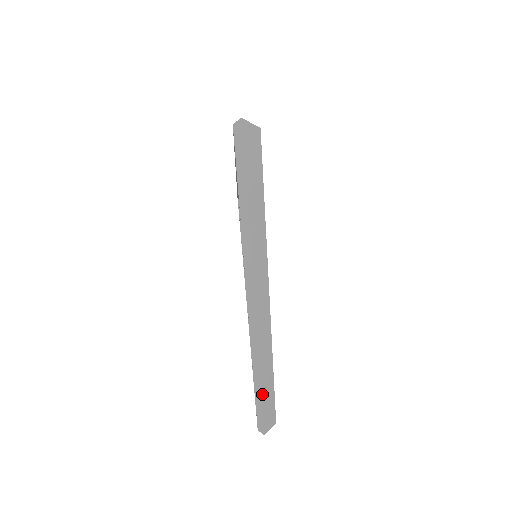
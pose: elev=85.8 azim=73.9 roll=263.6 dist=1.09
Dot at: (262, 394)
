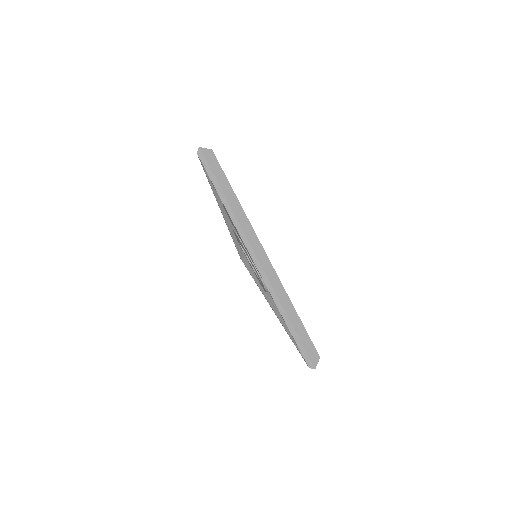
Dot at: (296, 330)
